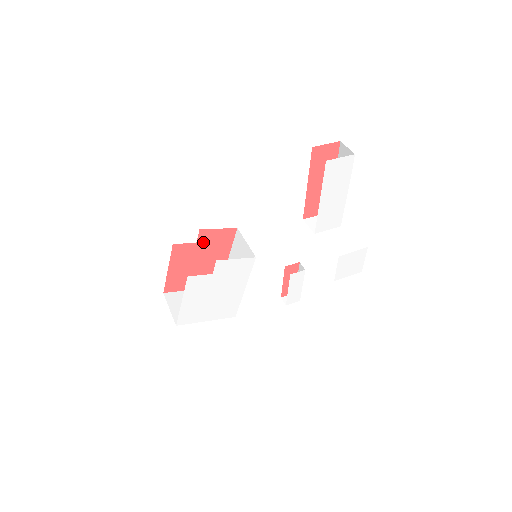
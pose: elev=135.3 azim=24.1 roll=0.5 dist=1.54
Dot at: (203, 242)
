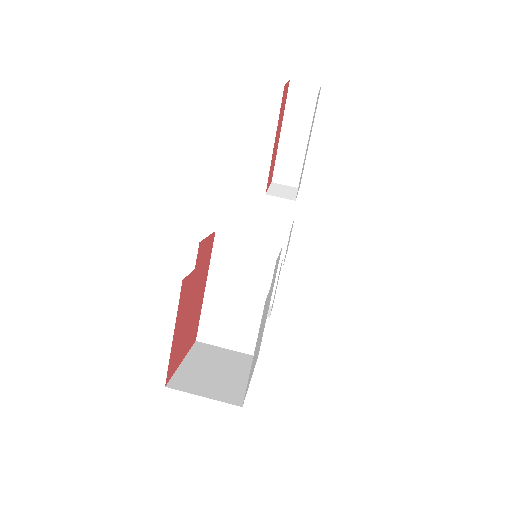
Dot at: (197, 266)
